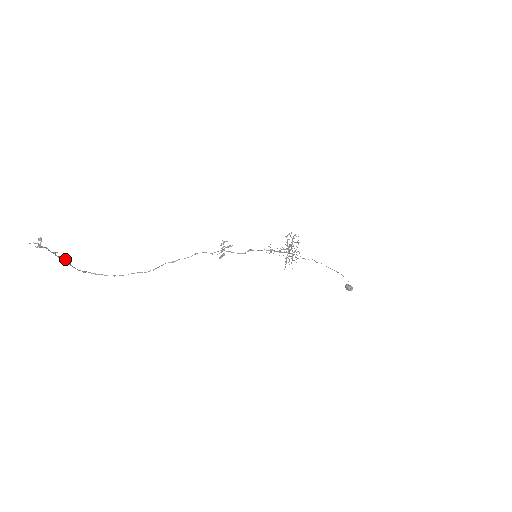
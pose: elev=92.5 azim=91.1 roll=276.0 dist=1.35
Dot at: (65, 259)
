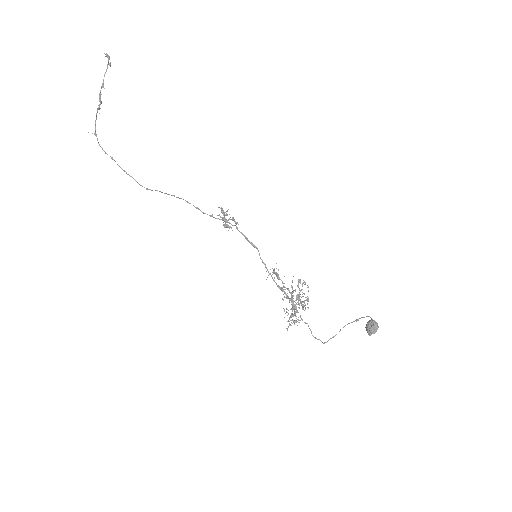
Dot at: (101, 101)
